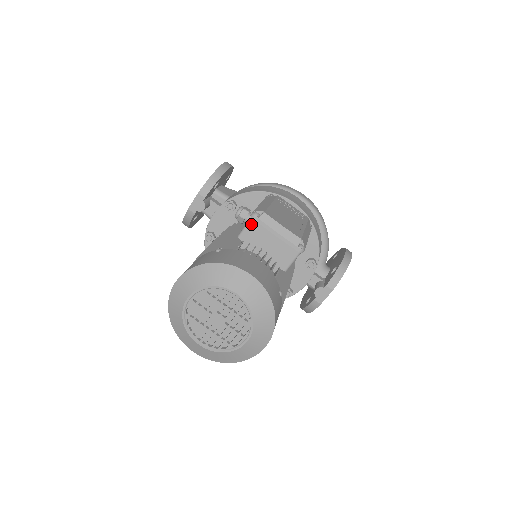
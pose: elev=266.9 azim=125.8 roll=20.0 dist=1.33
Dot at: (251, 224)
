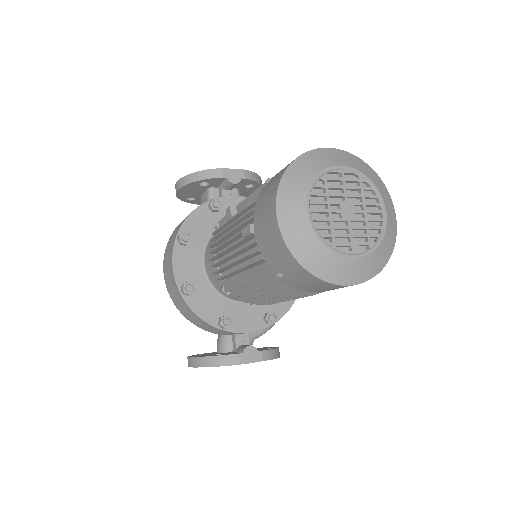
Dot at: occluded
